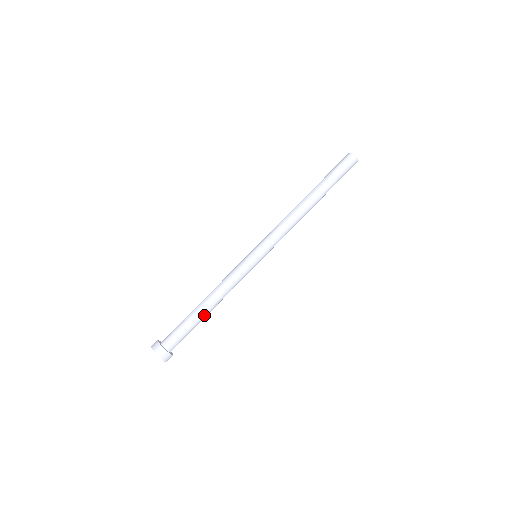
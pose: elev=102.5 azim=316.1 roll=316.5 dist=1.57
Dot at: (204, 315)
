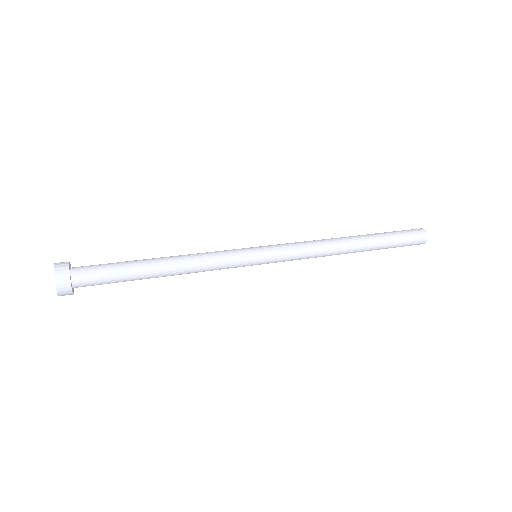
Dot at: (148, 266)
